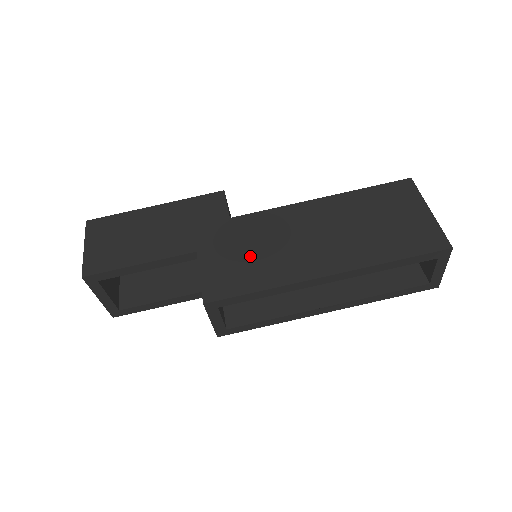
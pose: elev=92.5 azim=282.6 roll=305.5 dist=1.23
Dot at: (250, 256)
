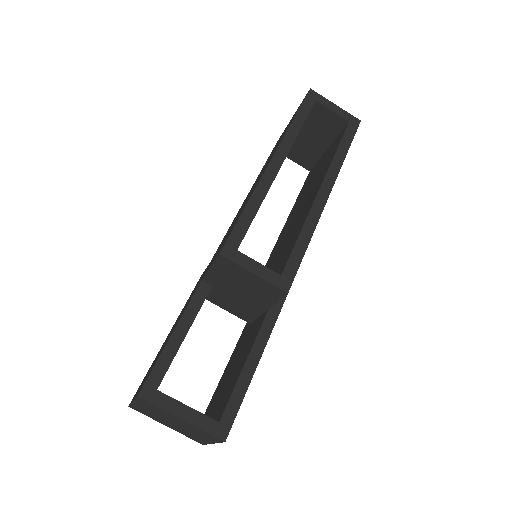
Dot at: occluded
